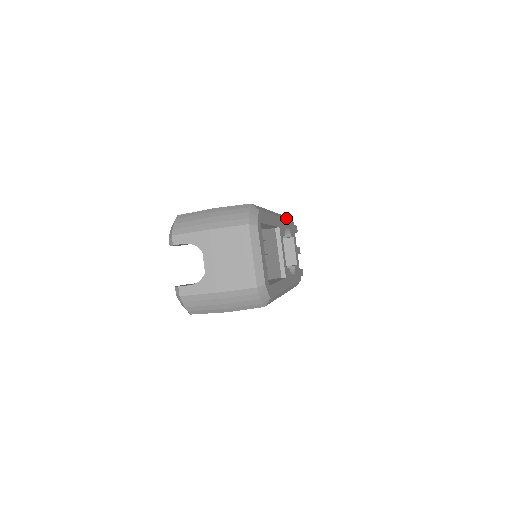
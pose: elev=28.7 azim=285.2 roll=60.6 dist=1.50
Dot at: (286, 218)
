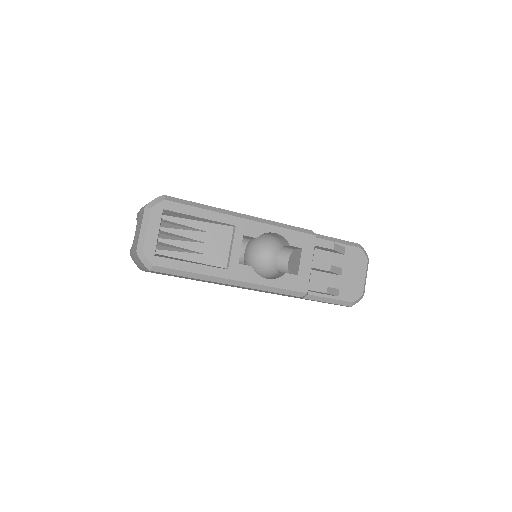
Dot at: (284, 226)
